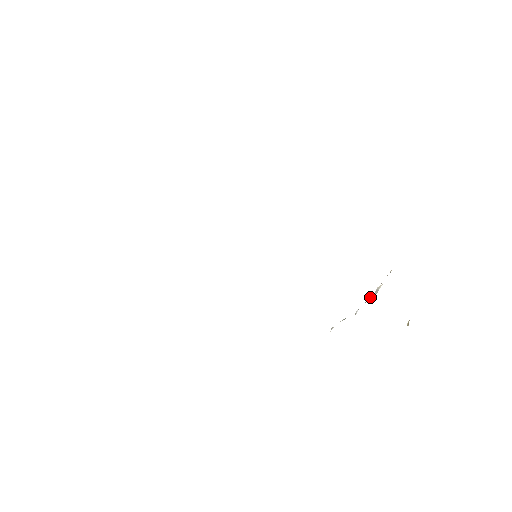
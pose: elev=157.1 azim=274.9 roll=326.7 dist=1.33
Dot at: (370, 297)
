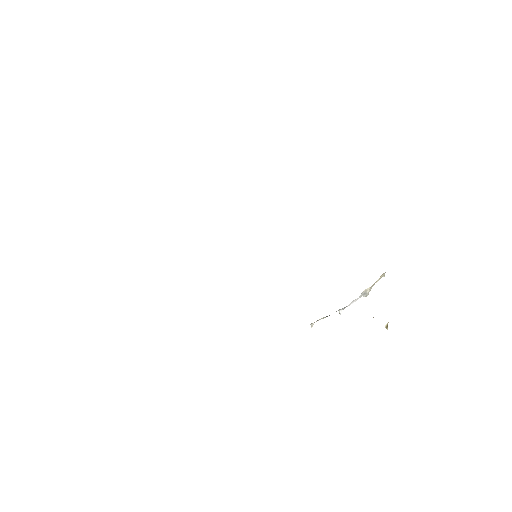
Dot at: (356, 299)
